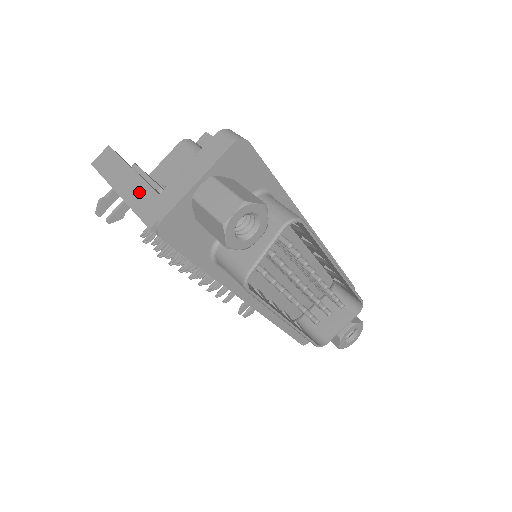
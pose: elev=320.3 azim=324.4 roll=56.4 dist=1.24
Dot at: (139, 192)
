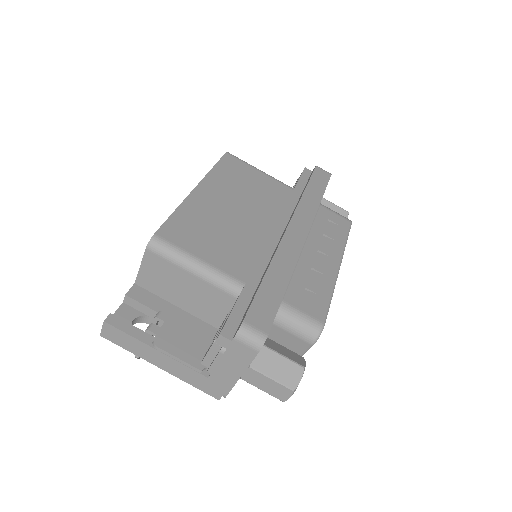
Dot at: (184, 372)
